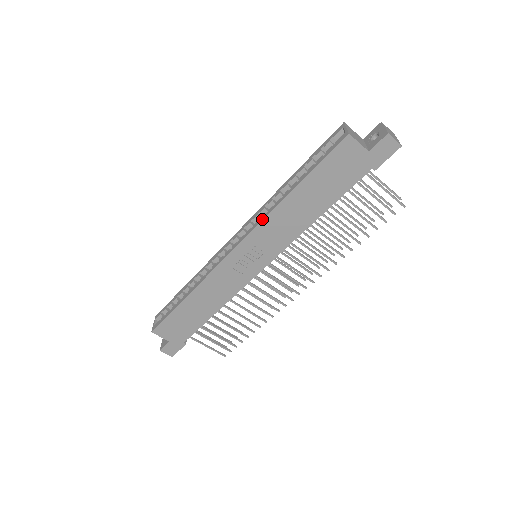
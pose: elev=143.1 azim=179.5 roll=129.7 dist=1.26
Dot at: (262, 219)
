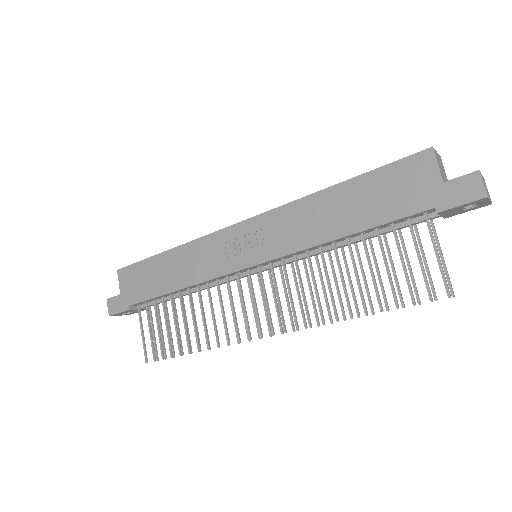
Dot at: (287, 203)
